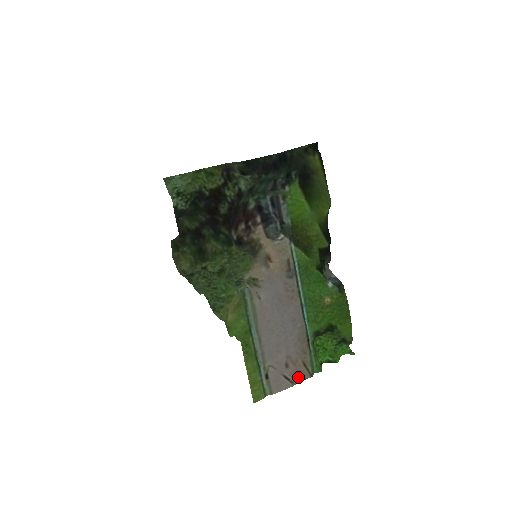
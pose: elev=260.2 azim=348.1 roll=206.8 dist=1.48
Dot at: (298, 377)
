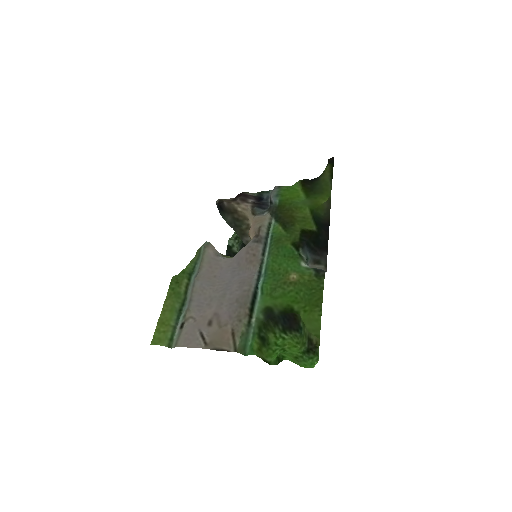
Dot at: (217, 343)
